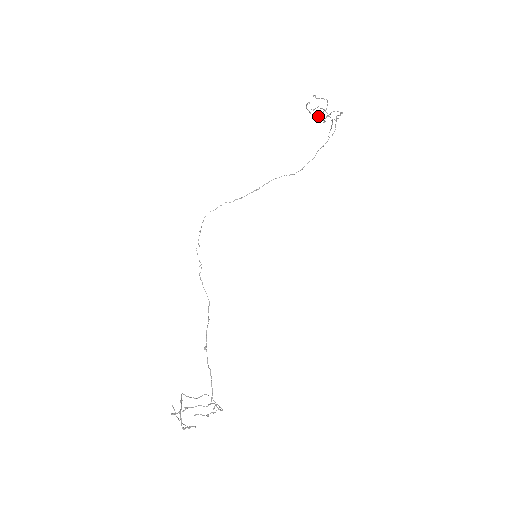
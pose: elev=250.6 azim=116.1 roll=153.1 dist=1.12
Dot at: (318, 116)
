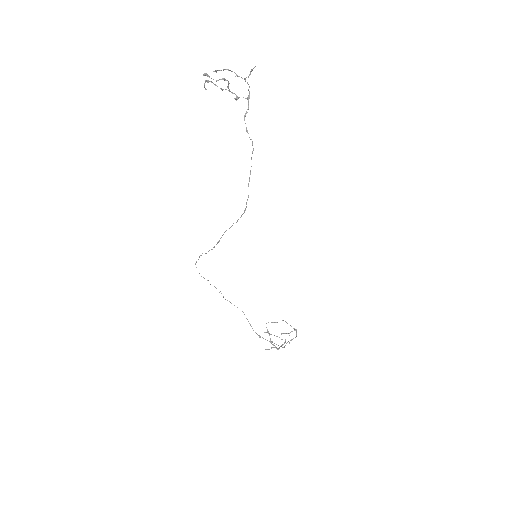
Dot at: occluded
